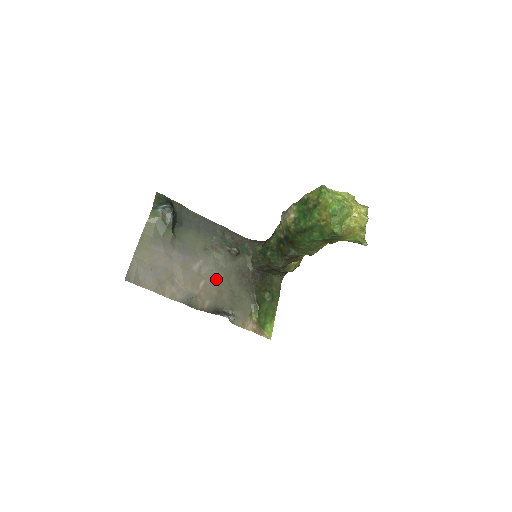
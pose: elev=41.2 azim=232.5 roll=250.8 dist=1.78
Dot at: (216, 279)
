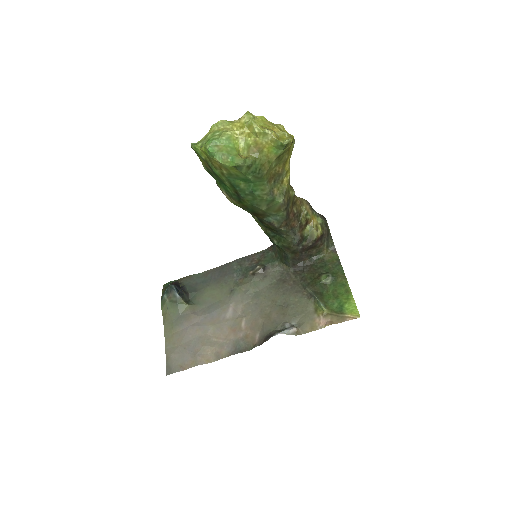
Dot at: (256, 308)
